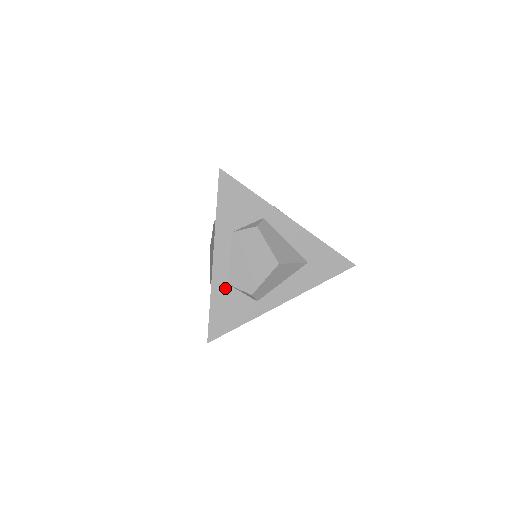
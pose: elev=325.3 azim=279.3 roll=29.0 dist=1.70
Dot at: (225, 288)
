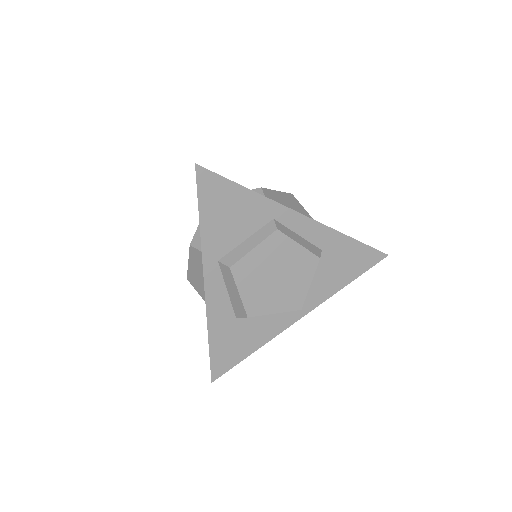
Dot at: occluded
